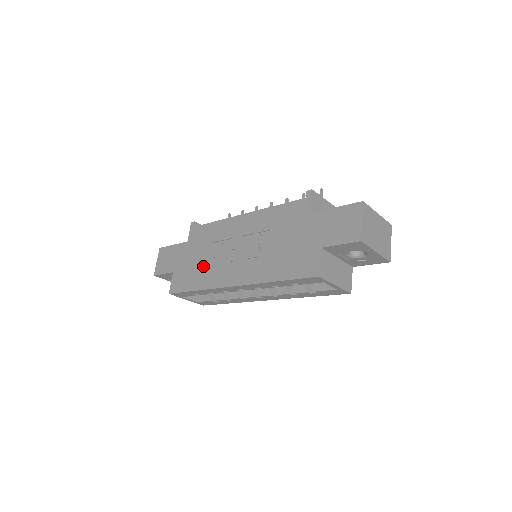
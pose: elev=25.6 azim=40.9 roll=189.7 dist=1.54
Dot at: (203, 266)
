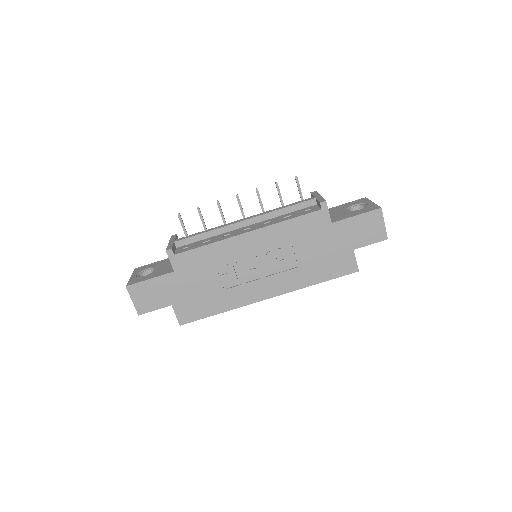
Dot at: (217, 290)
